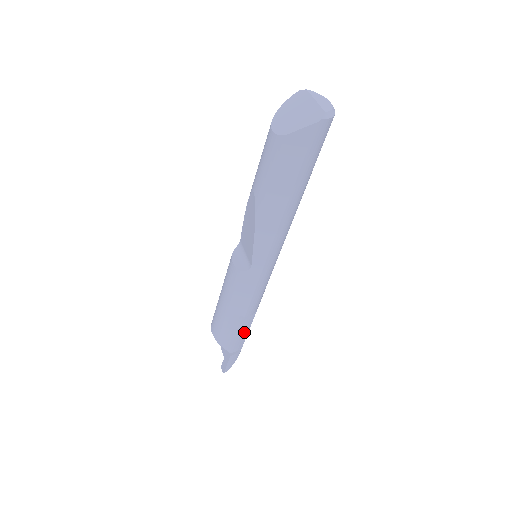
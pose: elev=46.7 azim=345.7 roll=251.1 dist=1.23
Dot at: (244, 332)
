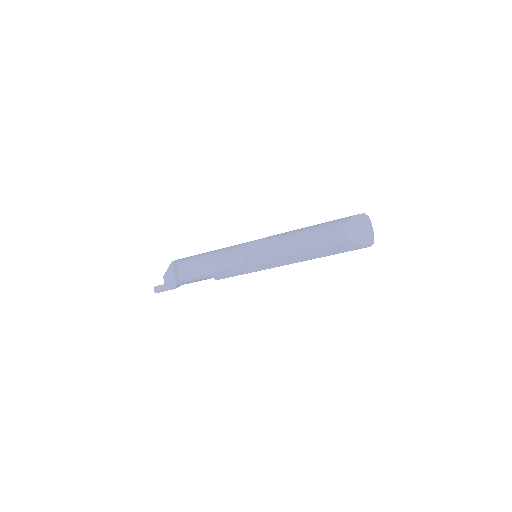
Dot at: occluded
